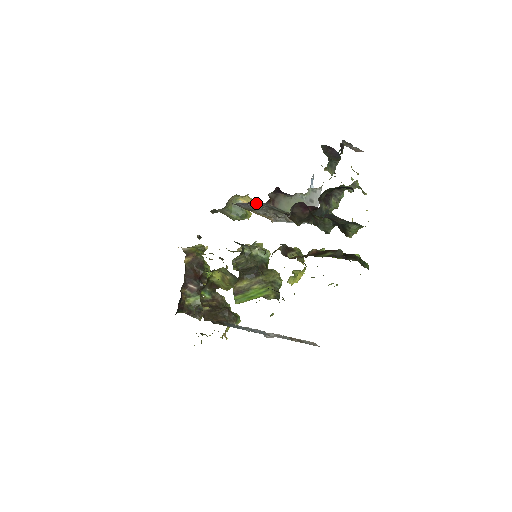
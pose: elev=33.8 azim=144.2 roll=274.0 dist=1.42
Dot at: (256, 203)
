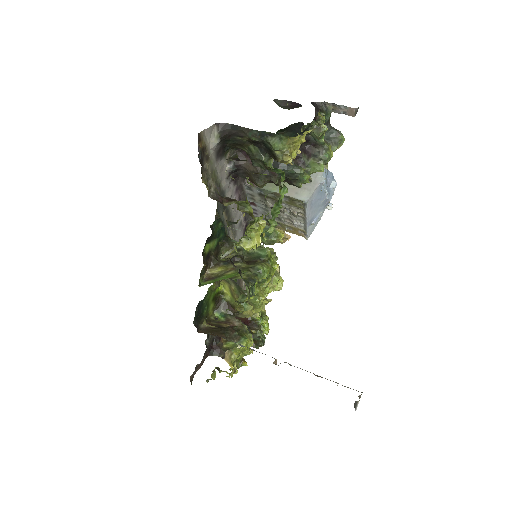
Dot at: (247, 194)
